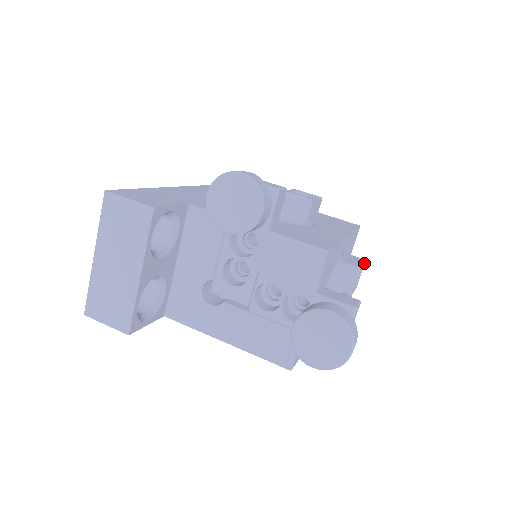
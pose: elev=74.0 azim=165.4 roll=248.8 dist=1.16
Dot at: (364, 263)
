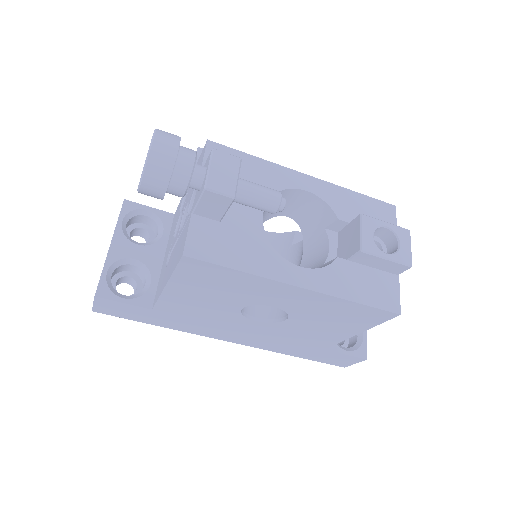
Dot at: (403, 230)
